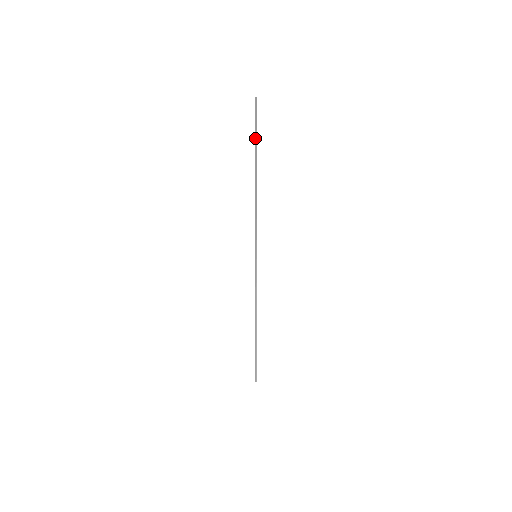
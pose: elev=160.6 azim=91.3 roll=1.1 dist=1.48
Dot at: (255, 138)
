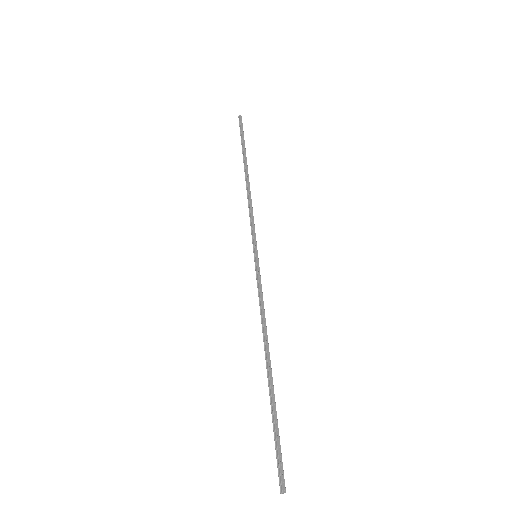
Dot at: (242, 144)
